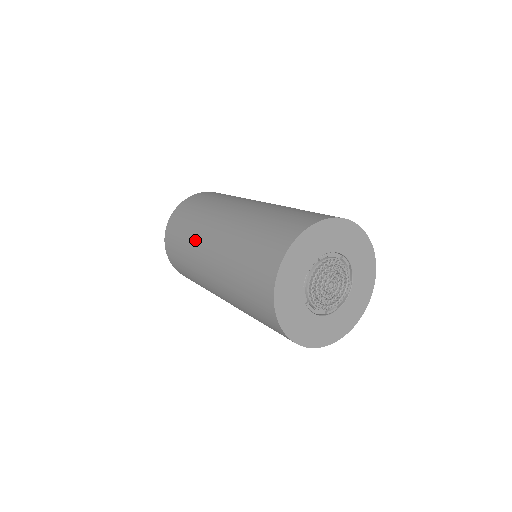
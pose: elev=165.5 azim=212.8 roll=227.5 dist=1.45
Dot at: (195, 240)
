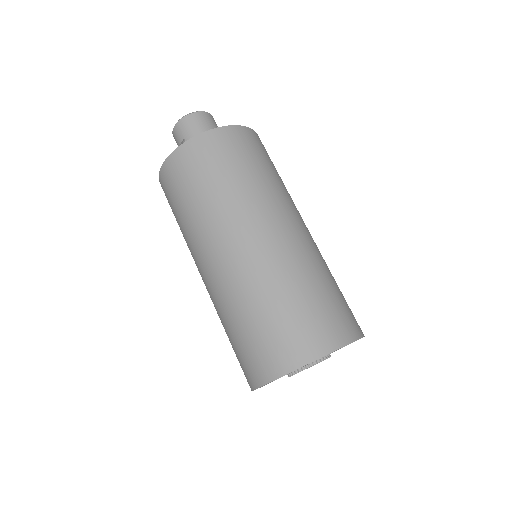
Dot at: occluded
